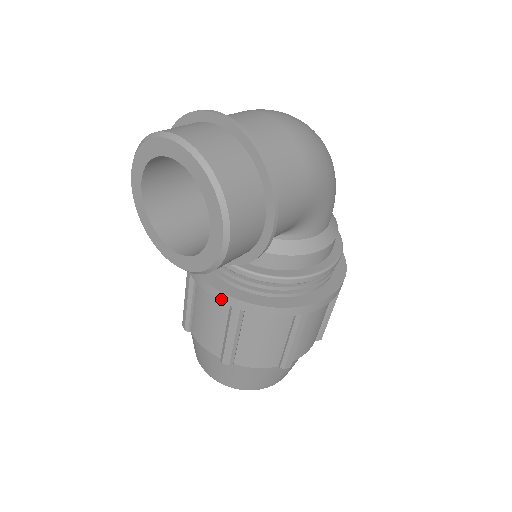
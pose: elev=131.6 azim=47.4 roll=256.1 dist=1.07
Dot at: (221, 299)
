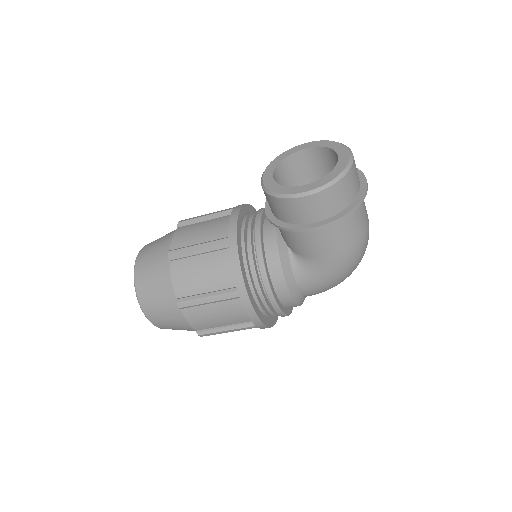
Dot at: (231, 229)
